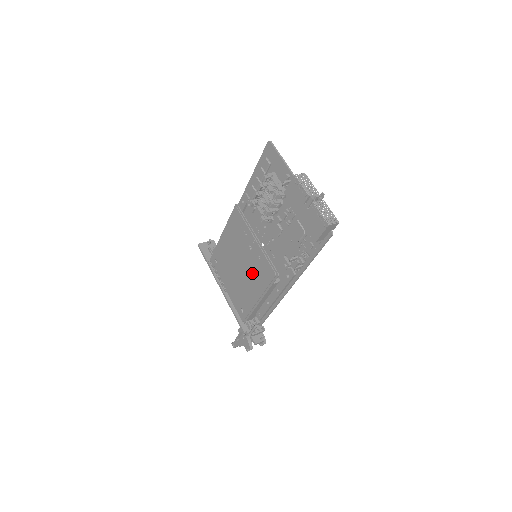
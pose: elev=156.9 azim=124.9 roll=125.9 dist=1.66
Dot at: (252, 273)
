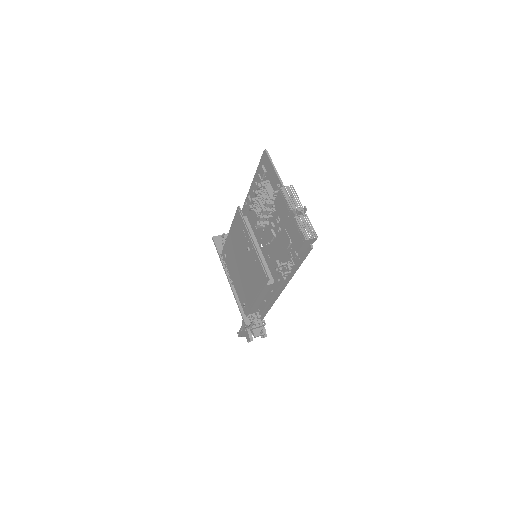
Dot at: (250, 272)
